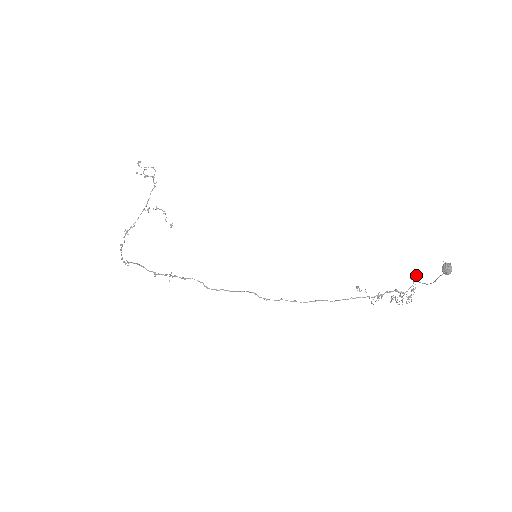
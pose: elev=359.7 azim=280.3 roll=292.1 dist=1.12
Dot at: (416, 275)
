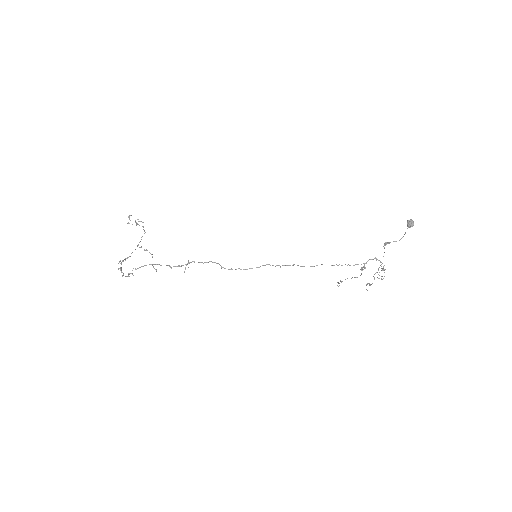
Dot at: occluded
